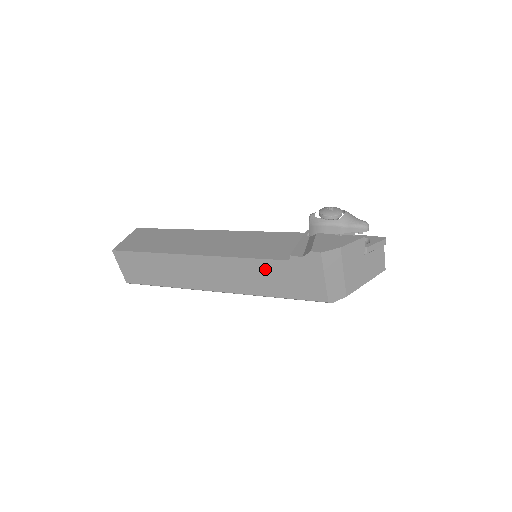
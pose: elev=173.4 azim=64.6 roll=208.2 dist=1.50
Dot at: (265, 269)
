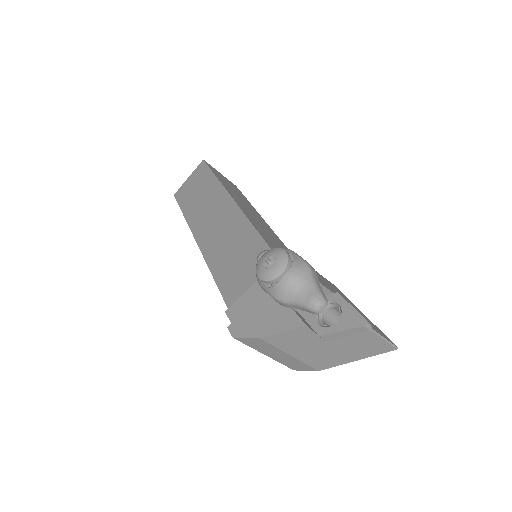
Dot at: occluded
